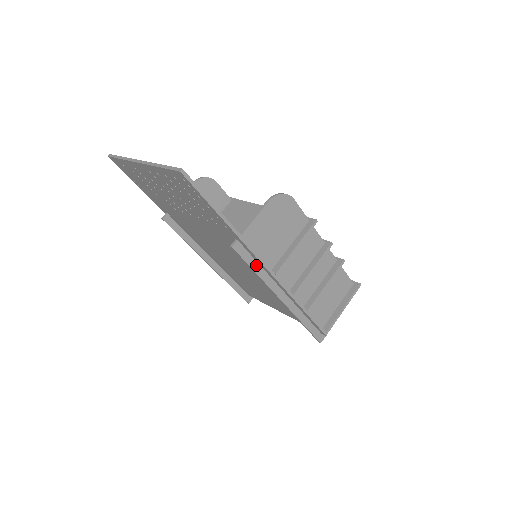
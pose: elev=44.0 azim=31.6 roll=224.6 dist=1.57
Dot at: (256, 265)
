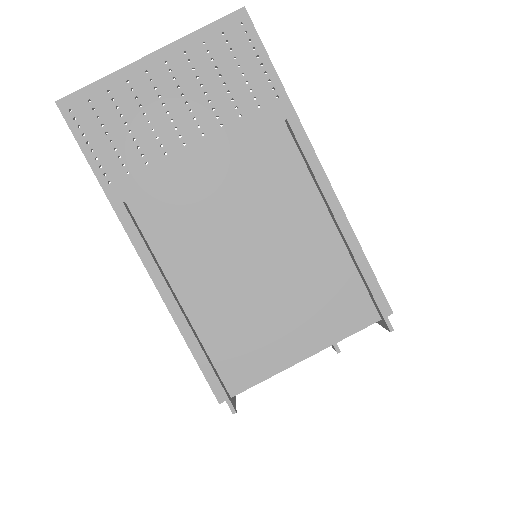
Dot at: (309, 161)
